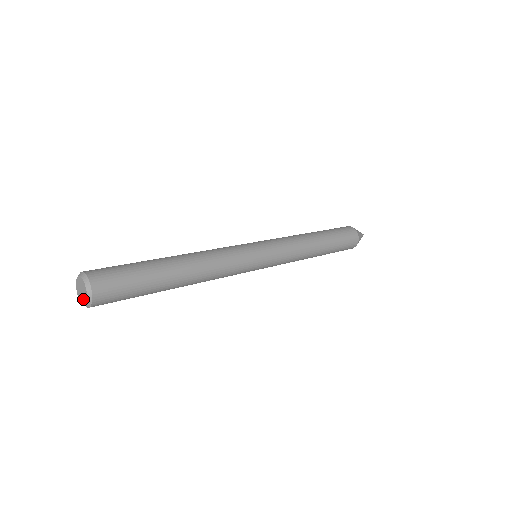
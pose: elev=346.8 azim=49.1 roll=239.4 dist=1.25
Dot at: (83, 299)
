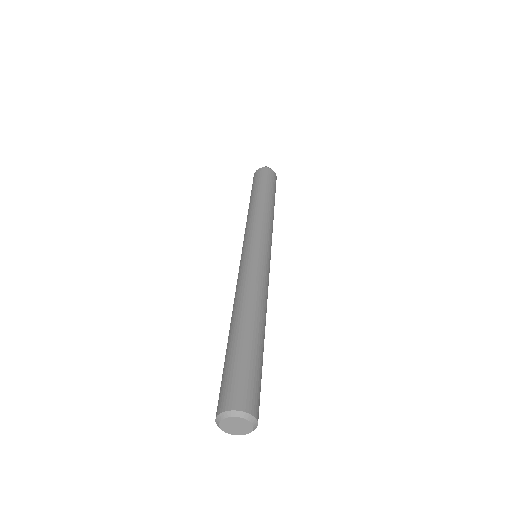
Dot at: (233, 432)
